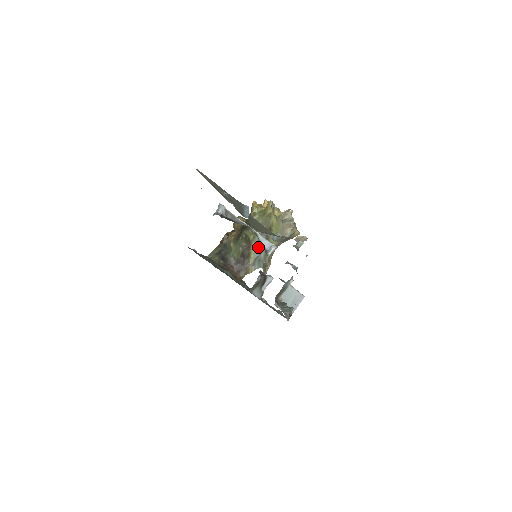
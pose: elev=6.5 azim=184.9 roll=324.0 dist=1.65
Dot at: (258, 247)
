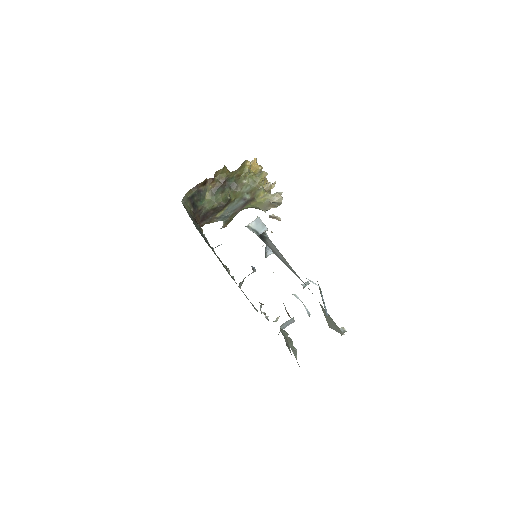
Dot at: (232, 207)
